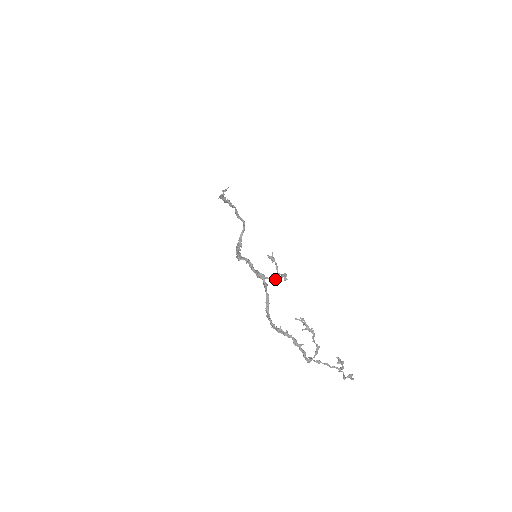
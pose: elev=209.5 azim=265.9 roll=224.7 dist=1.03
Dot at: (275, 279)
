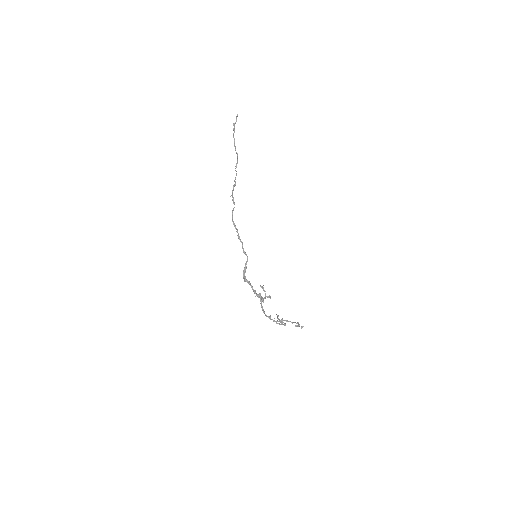
Dot at: (264, 298)
